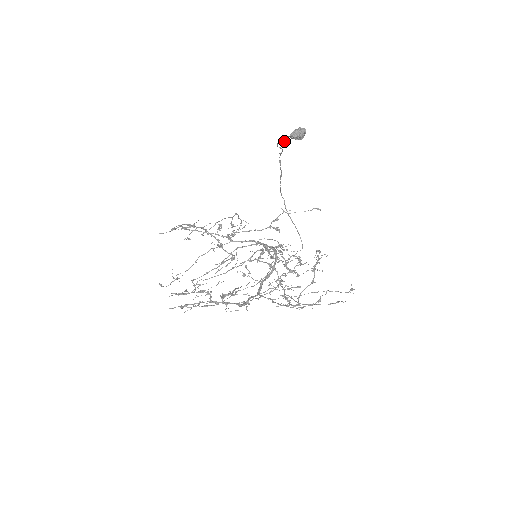
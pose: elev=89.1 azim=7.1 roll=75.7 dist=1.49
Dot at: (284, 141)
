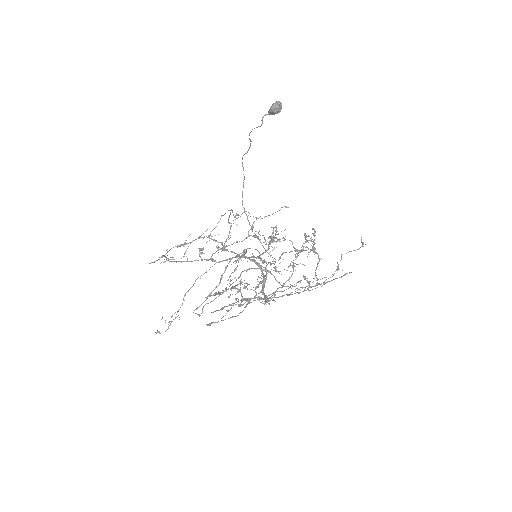
Dot at: (262, 122)
